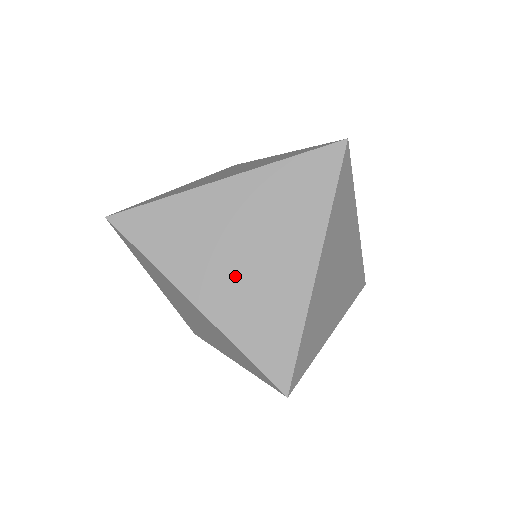
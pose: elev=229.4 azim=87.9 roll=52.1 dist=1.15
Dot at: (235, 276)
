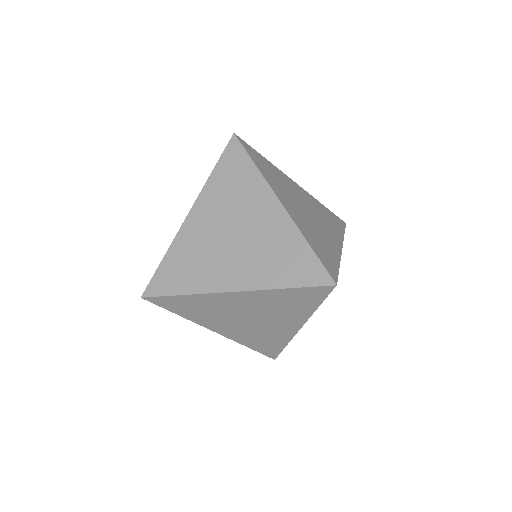
Dot at: (243, 327)
